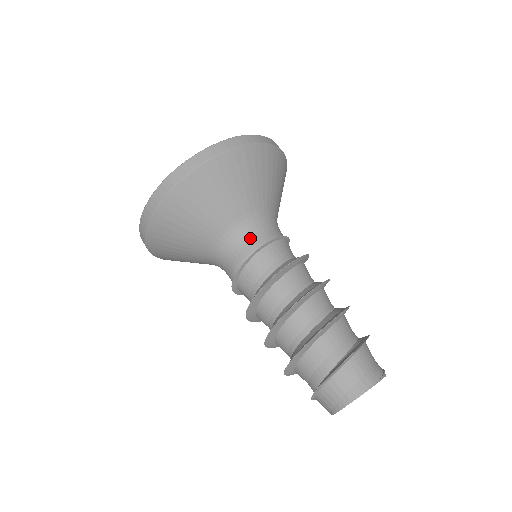
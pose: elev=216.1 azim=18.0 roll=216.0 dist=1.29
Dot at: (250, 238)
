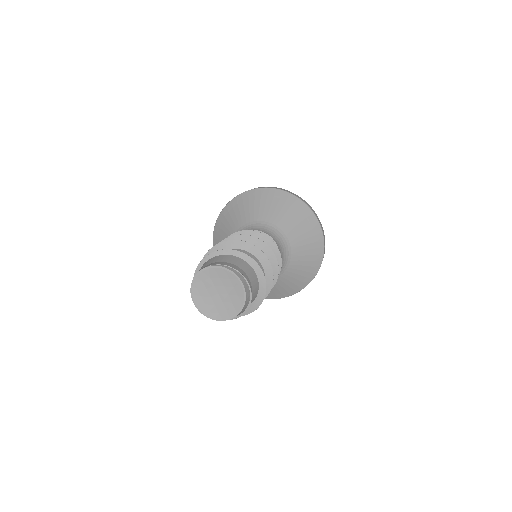
Dot at: occluded
